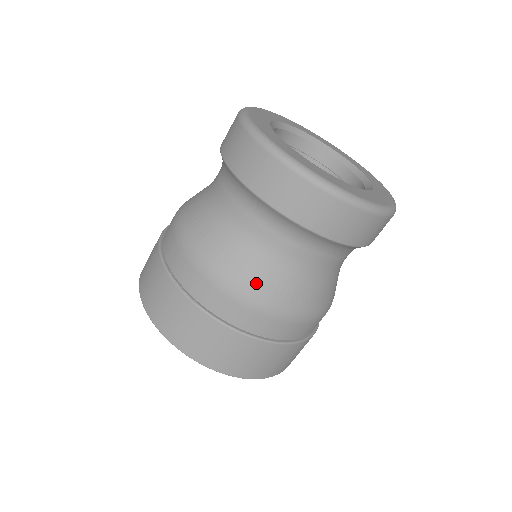
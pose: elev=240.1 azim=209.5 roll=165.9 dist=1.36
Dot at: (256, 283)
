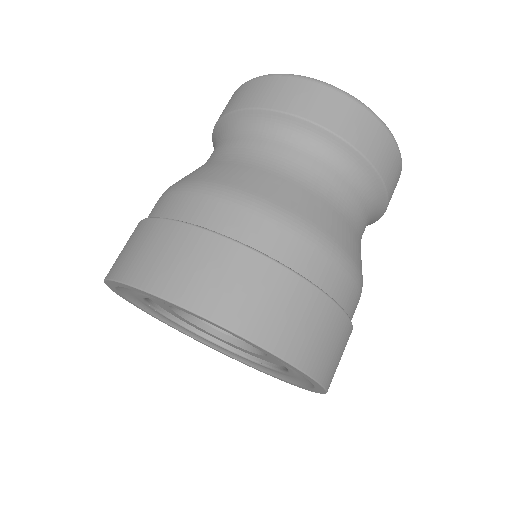
Dot at: (267, 190)
